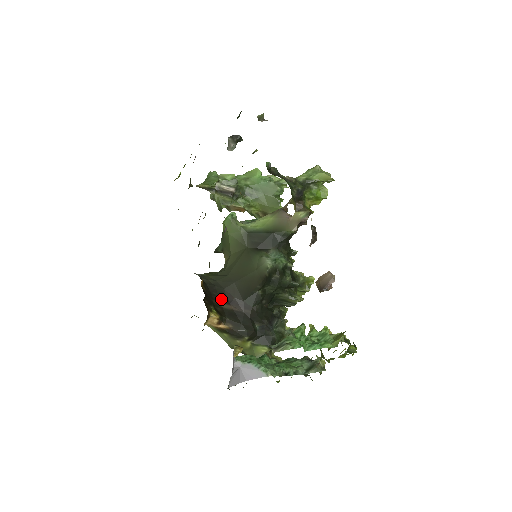
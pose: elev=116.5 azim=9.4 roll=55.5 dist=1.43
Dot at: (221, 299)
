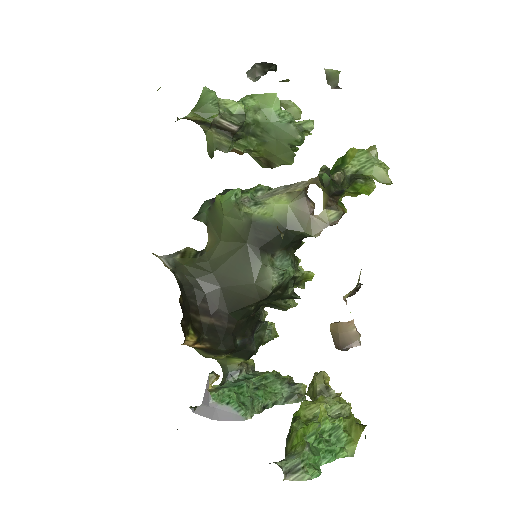
Dot at: (200, 309)
